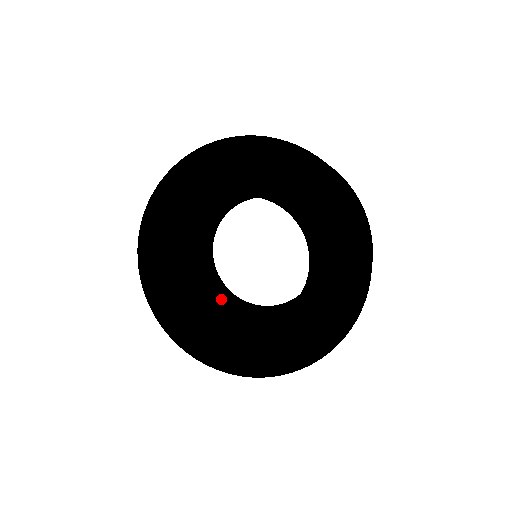
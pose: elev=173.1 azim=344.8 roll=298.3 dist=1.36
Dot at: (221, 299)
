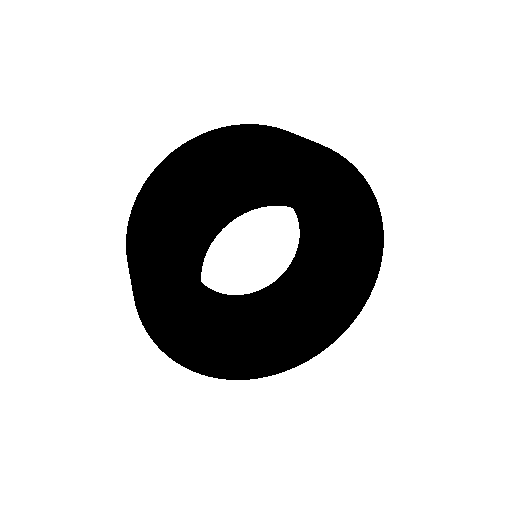
Dot at: (277, 305)
